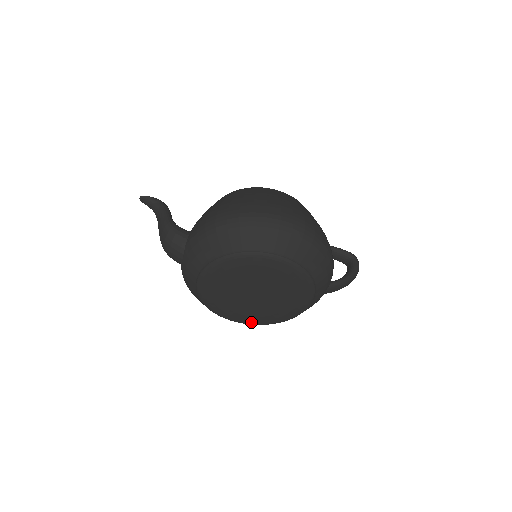
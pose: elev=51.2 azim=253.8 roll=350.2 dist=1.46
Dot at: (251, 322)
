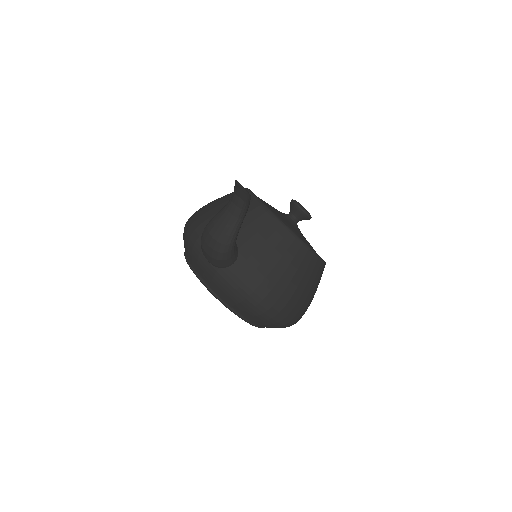
Dot at: occluded
